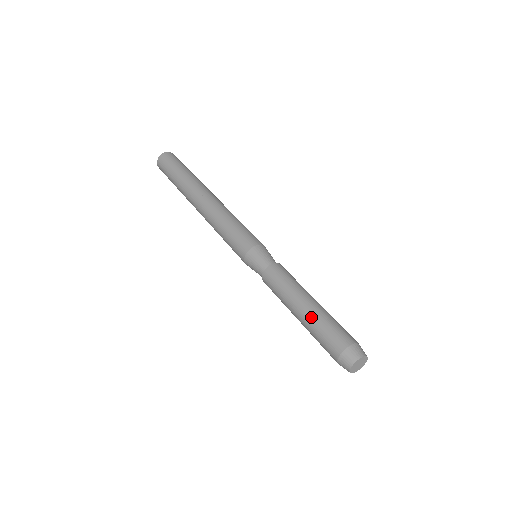
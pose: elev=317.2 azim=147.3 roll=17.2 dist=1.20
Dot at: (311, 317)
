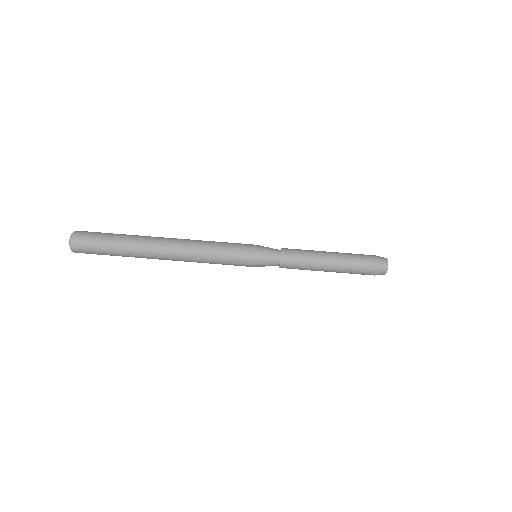
Dot at: (341, 262)
